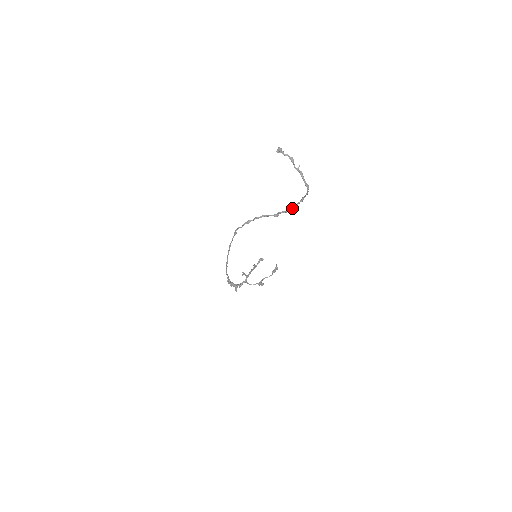
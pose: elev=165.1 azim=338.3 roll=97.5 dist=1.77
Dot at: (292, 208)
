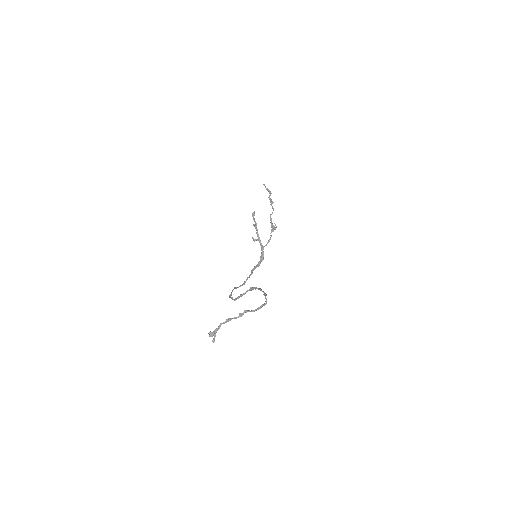
Dot at: occluded
